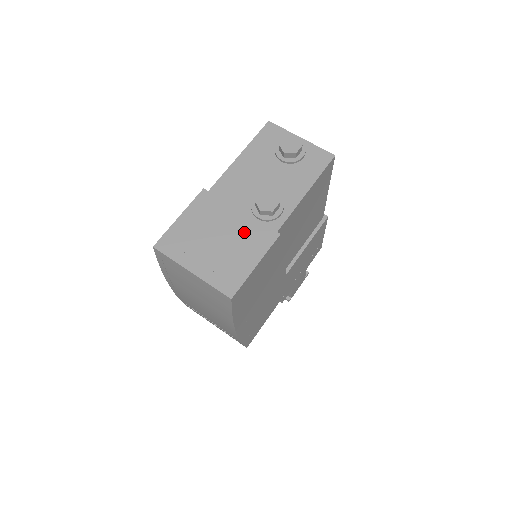
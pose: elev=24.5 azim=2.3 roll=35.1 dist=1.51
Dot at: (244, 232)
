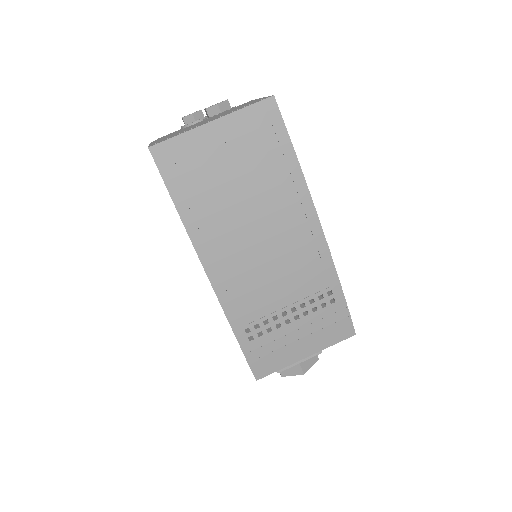
Dot at: (222, 113)
